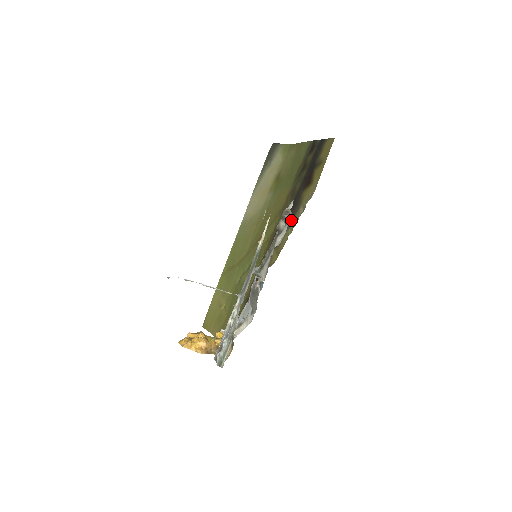
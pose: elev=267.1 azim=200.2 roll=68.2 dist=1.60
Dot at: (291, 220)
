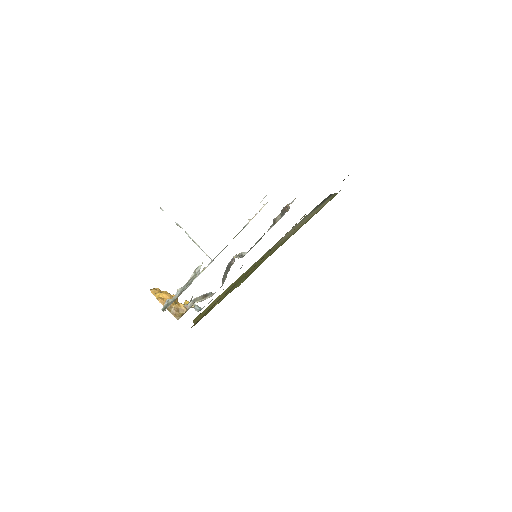
Dot at: occluded
